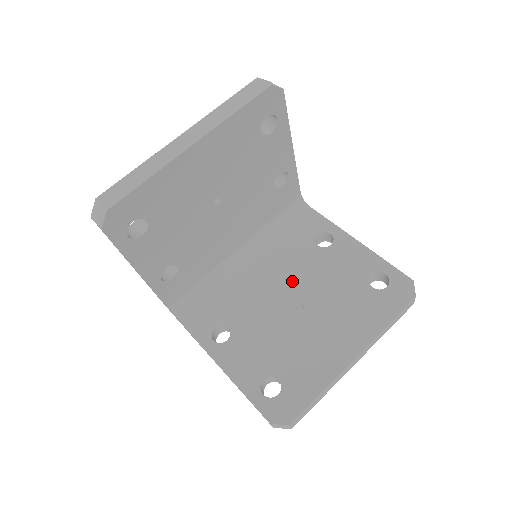
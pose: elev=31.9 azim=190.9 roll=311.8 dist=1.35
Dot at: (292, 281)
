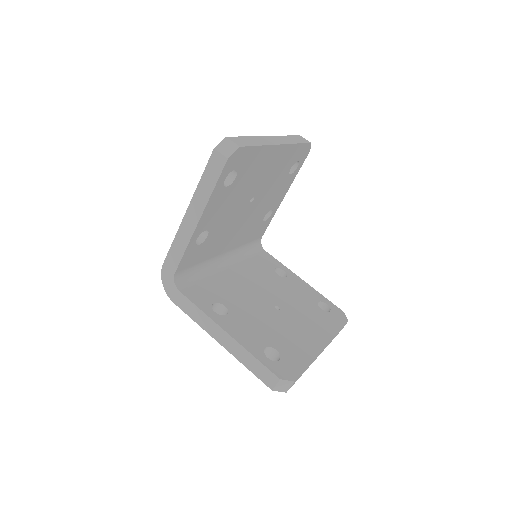
Dot at: (266, 290)
